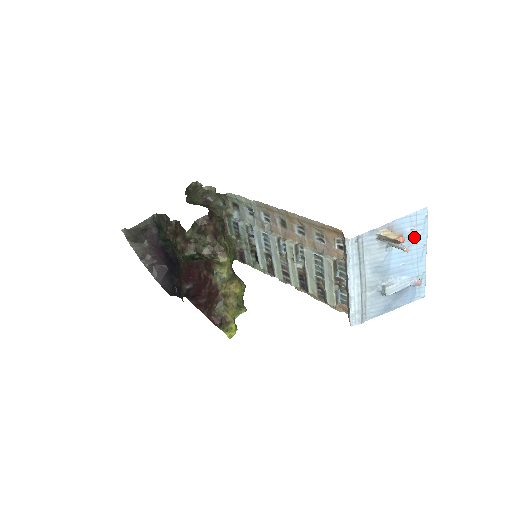
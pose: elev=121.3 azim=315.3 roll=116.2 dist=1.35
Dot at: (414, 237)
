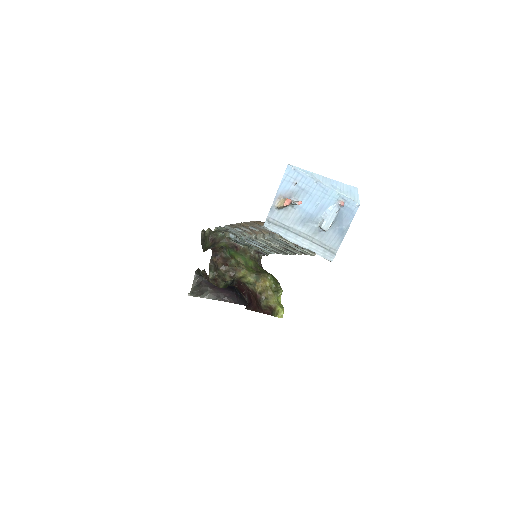
Dot at: (303, 186)
